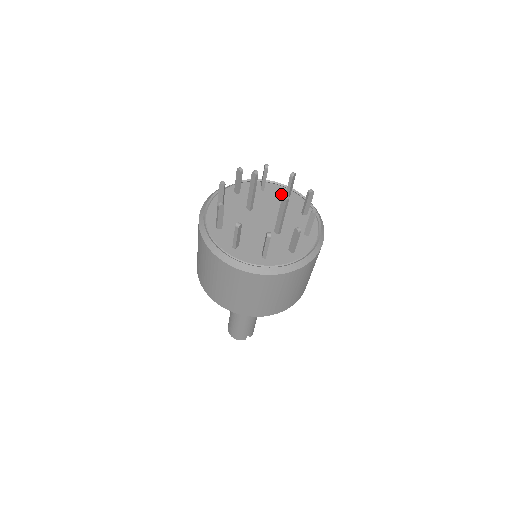
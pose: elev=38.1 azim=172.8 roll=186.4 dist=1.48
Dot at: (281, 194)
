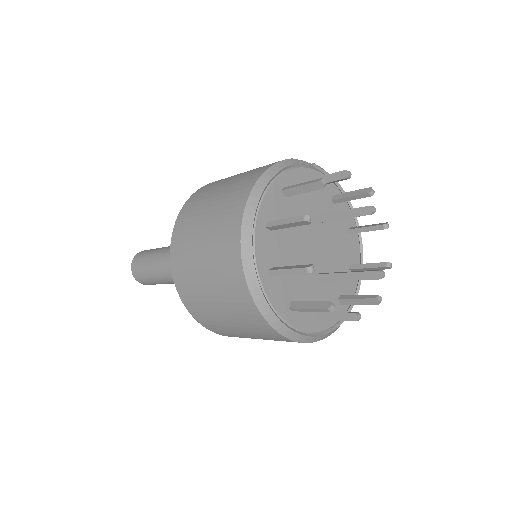
Dot at: (346, 222)
